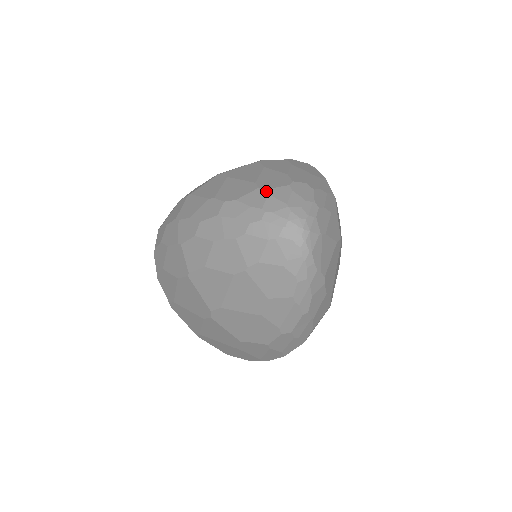
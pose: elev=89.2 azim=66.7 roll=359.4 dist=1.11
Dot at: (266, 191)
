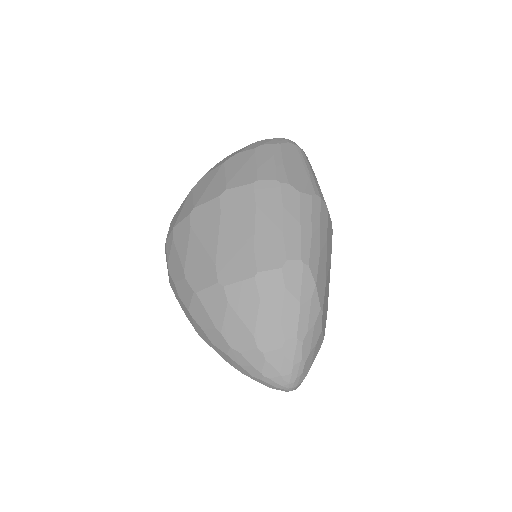
Dot at: (263, 356)
